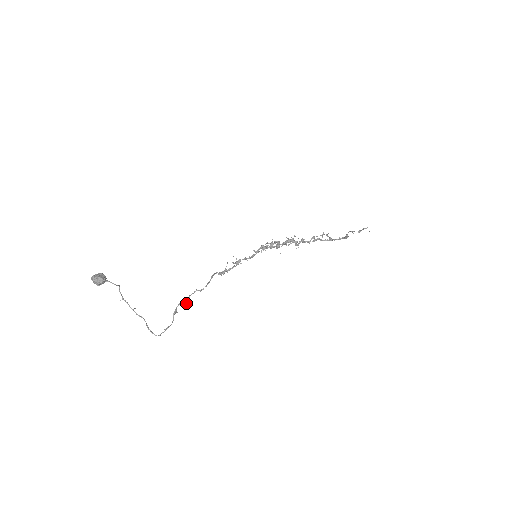
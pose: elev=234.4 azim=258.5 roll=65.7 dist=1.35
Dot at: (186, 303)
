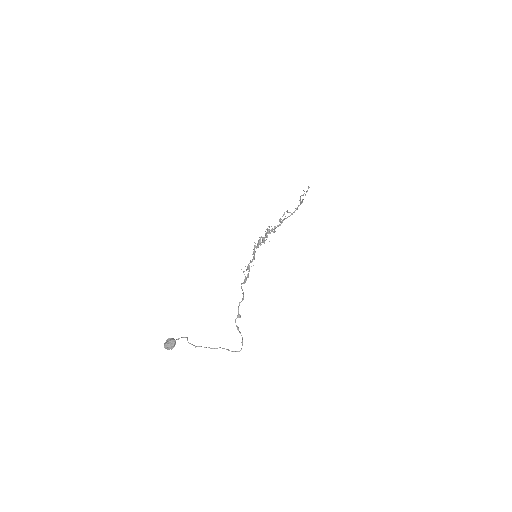
Dot at: (240, 317)
